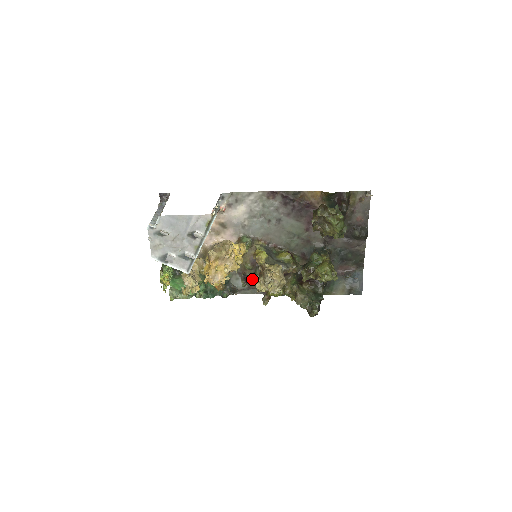
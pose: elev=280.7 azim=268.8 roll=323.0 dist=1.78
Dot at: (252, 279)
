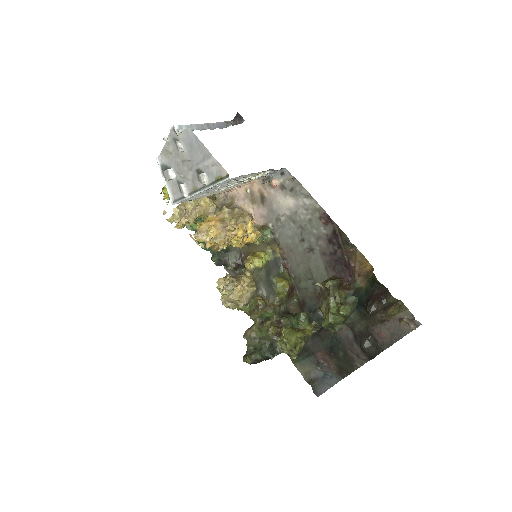
Dot at: occluded
